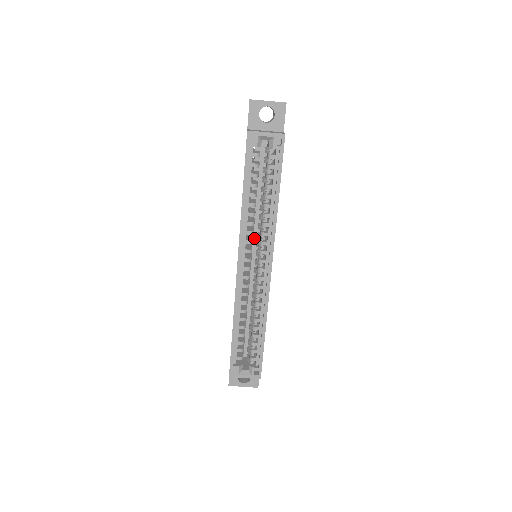
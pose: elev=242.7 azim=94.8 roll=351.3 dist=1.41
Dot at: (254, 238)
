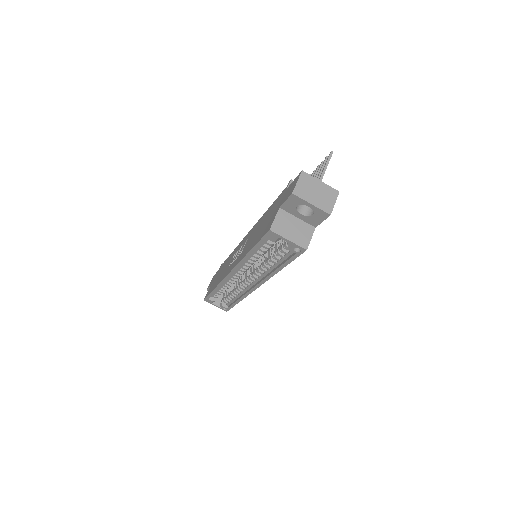
Dot at: occluded
